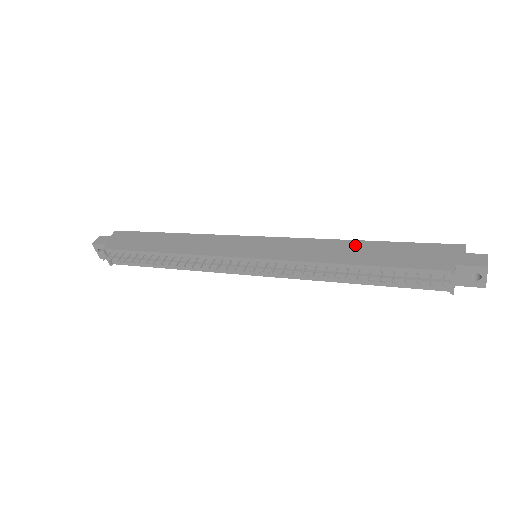
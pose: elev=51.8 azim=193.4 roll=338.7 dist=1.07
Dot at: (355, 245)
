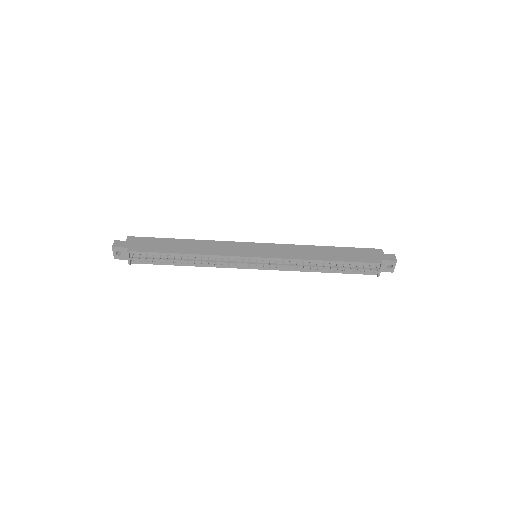
Dot at: (323, 249)
